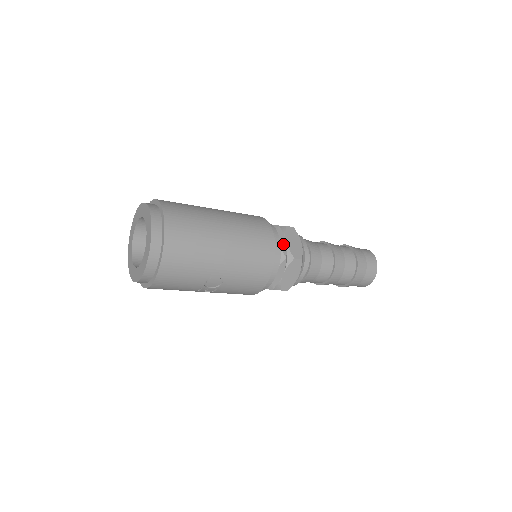
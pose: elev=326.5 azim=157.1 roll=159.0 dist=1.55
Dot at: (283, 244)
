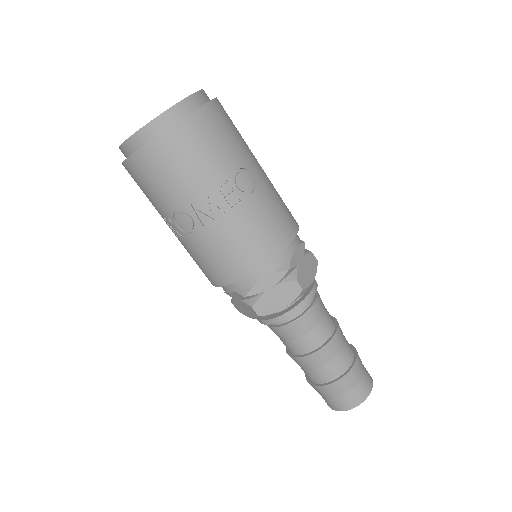
Dot at: occluded
